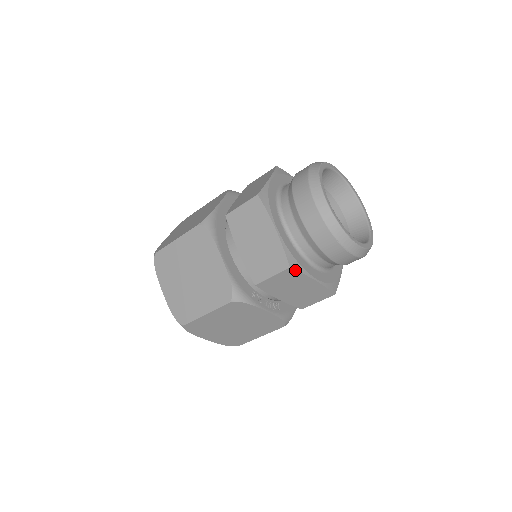
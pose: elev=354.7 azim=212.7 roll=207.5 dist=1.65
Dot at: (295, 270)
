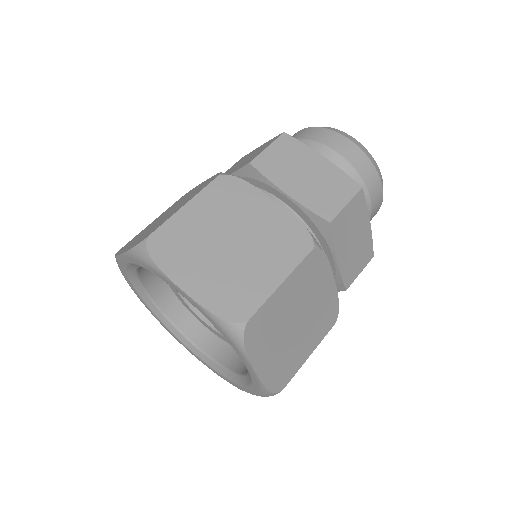
Dot at: (363, 195)
